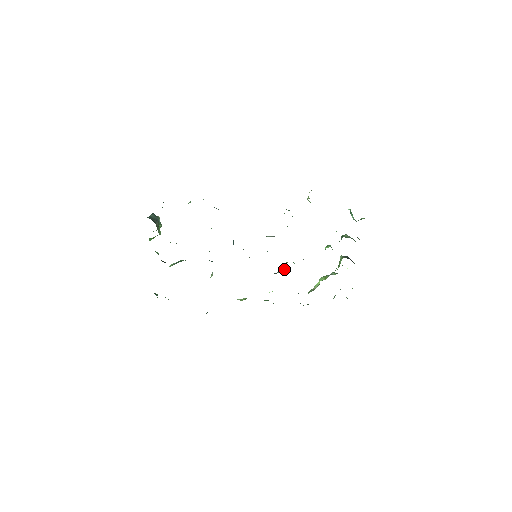
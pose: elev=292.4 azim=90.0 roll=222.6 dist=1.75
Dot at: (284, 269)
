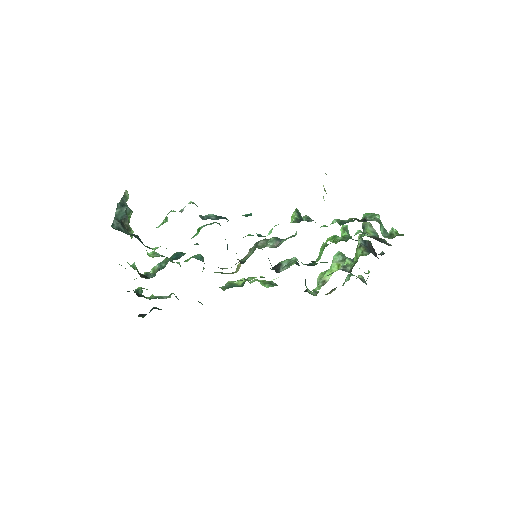
Dot at: occluded
